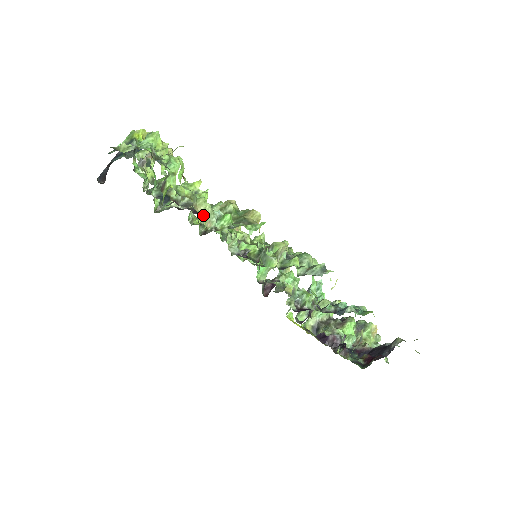
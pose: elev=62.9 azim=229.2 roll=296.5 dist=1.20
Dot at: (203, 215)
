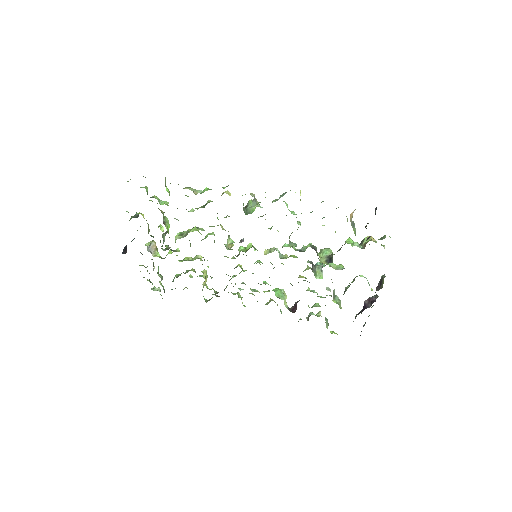
Dot at: occluded
